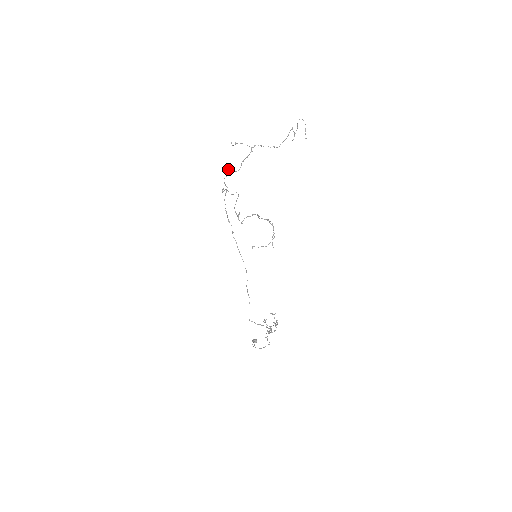
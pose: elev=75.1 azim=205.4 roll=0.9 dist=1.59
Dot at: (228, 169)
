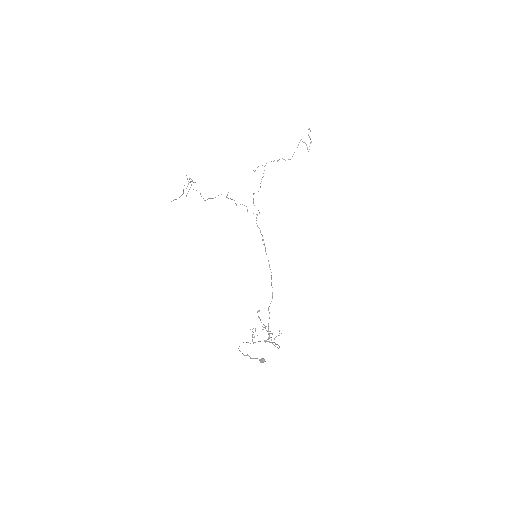
Dot at: (254, 193)
